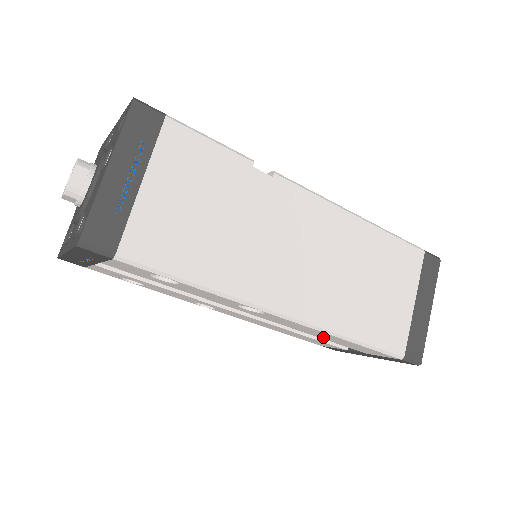
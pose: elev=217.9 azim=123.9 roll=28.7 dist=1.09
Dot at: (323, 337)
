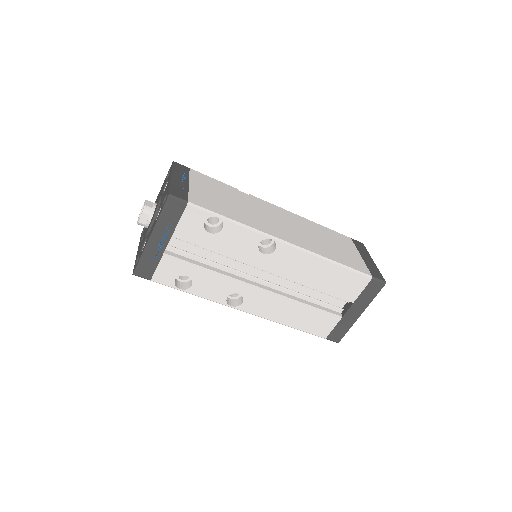
Dot at: (318, 281)
